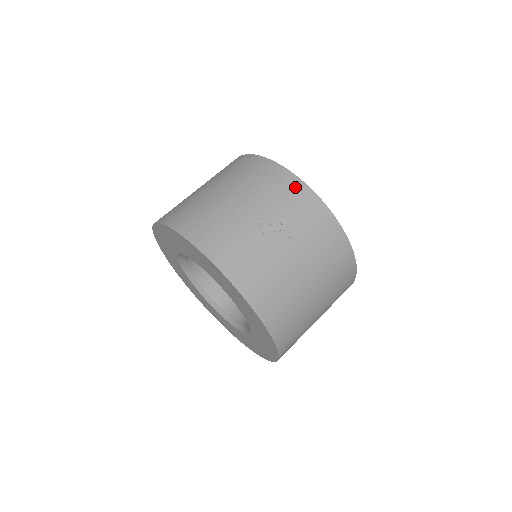
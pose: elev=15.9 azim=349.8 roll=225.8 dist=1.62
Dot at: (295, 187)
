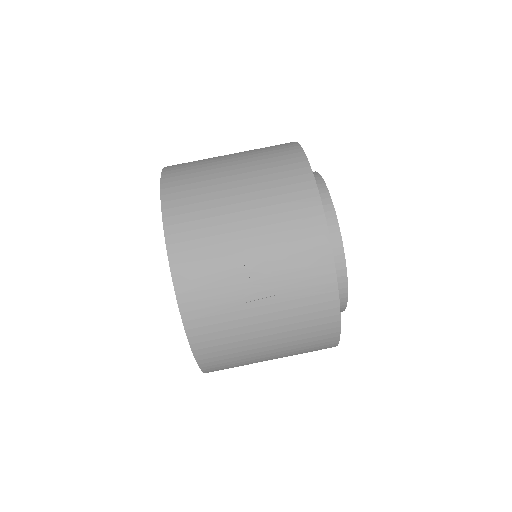
Dot at: (315, 234)
